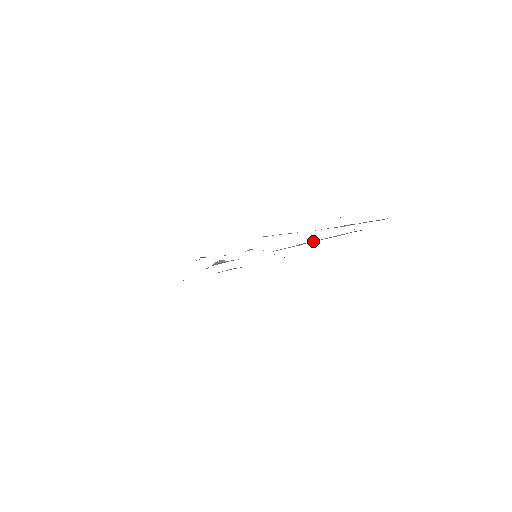
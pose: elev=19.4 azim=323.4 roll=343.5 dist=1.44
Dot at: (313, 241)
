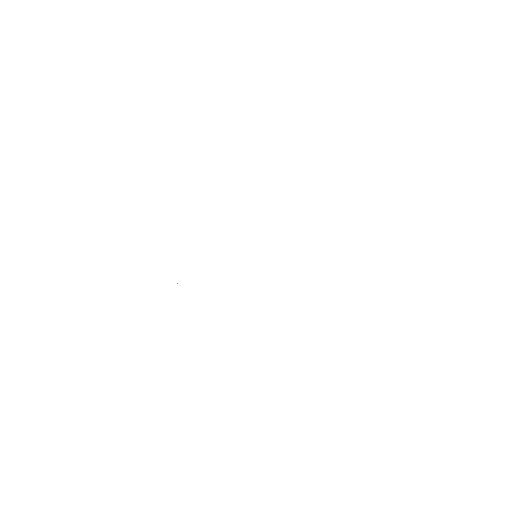
Dot at: occluded
